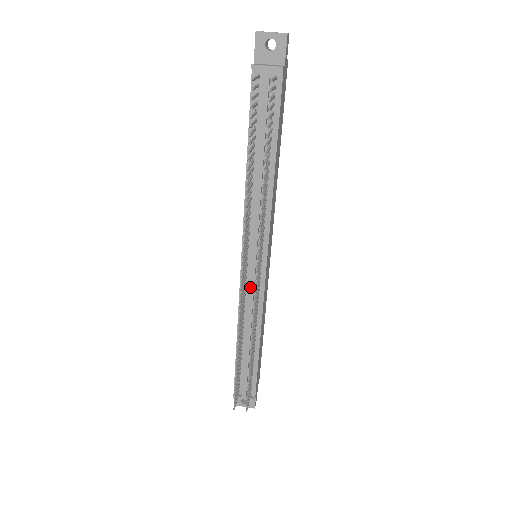
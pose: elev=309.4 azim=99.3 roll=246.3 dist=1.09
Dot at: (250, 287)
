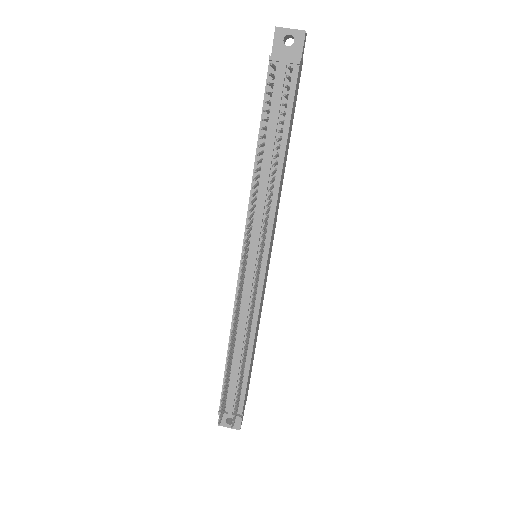
Dot at: (248, 287)
